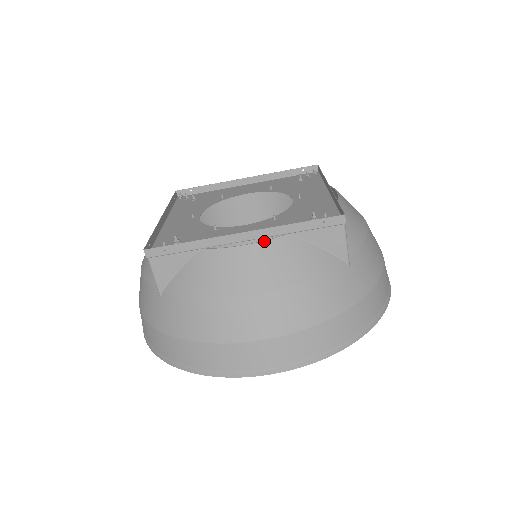
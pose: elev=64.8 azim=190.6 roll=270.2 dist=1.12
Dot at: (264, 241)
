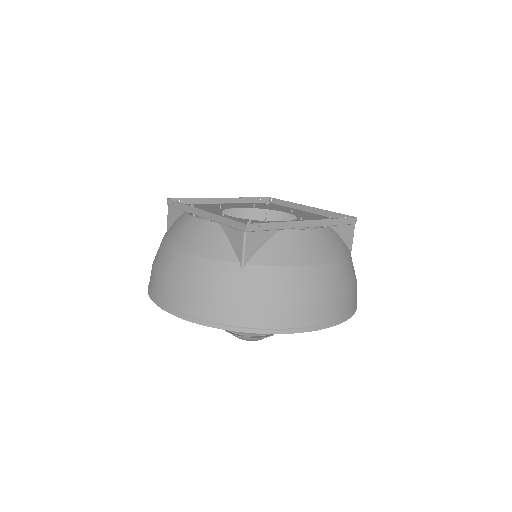
Dot at: (321, 228)
